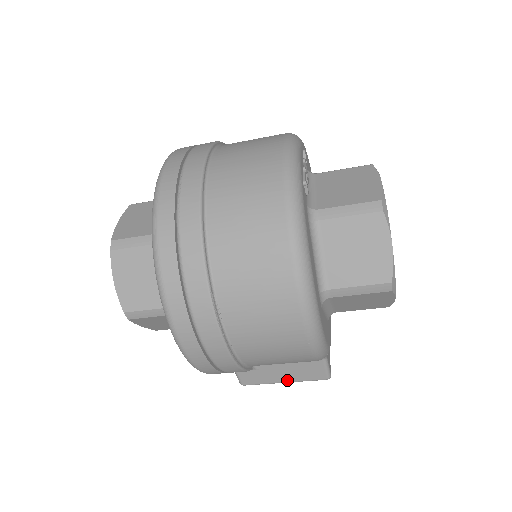
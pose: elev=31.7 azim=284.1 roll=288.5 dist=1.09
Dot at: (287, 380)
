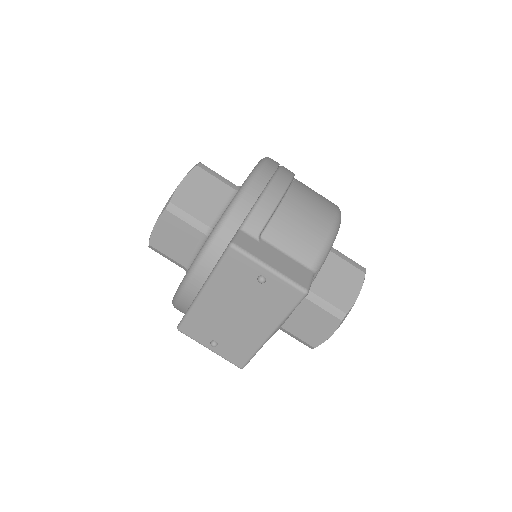
Dot at: (274, 266)
